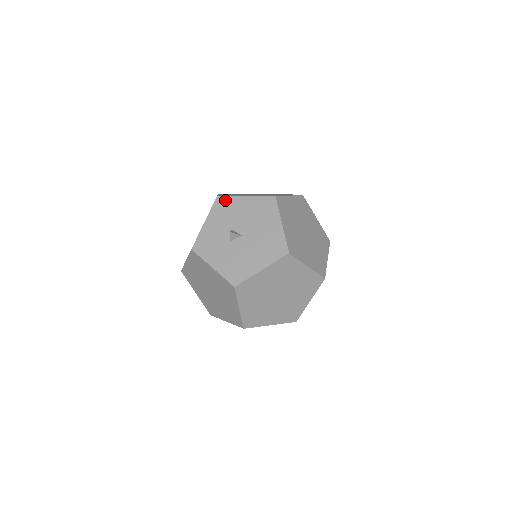
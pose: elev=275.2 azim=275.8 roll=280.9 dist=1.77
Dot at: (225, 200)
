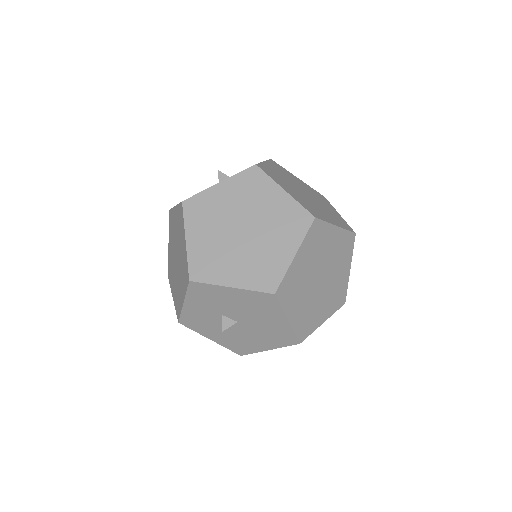
Dot at: (202, 287)
